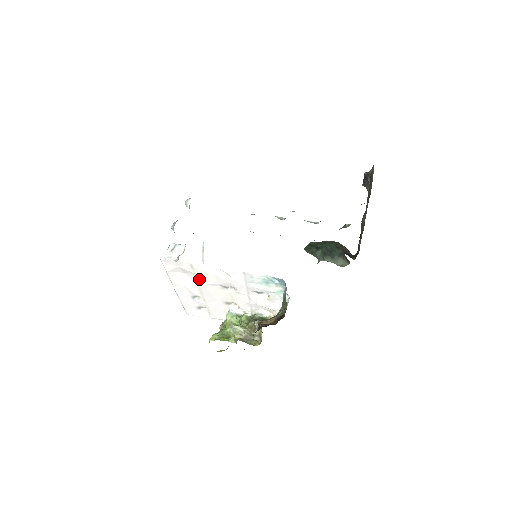
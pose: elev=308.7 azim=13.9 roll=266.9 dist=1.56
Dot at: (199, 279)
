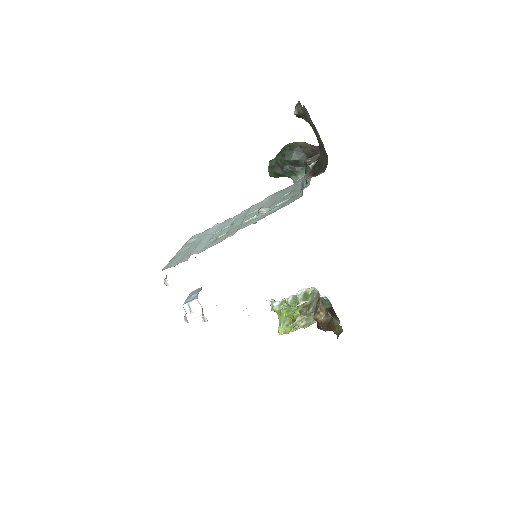
Dot at: occluded
